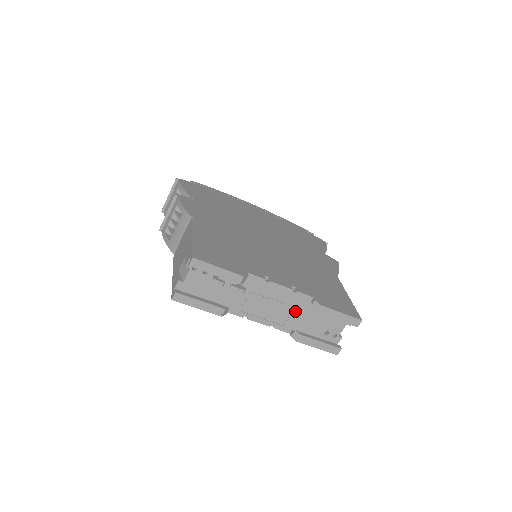
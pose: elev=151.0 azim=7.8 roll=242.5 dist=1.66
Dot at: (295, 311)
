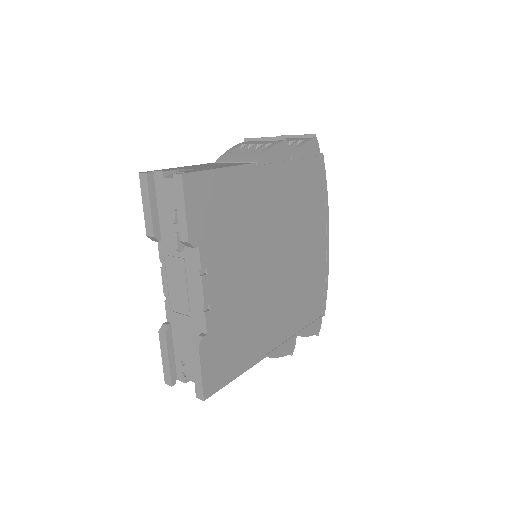
Dot at: (188, 318)
